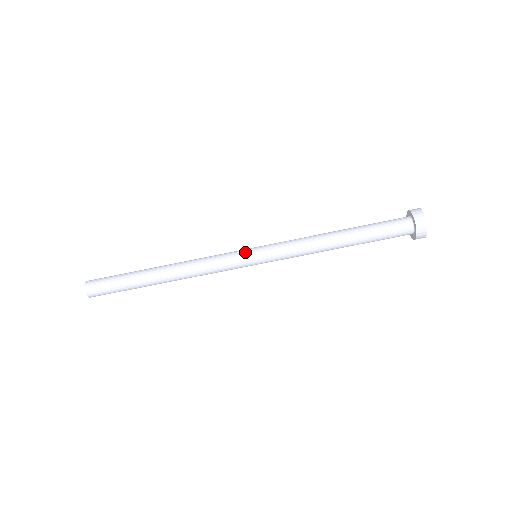
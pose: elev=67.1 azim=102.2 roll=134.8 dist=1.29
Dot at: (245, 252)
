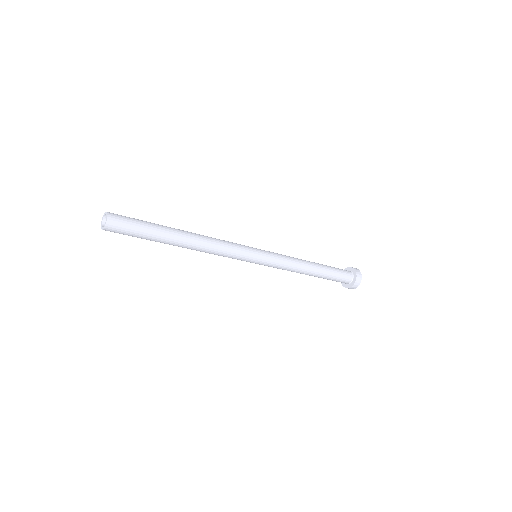
Dot at: (253, 257)
